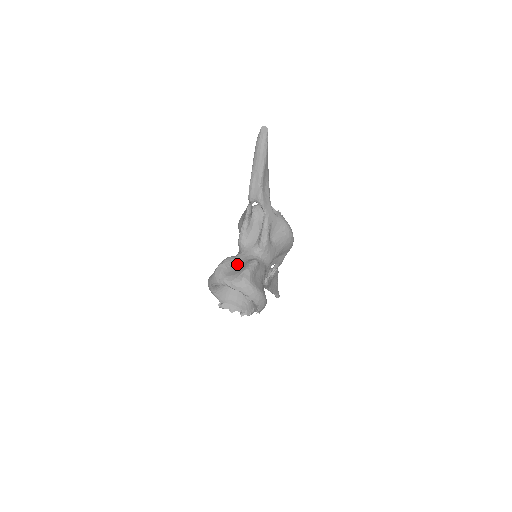
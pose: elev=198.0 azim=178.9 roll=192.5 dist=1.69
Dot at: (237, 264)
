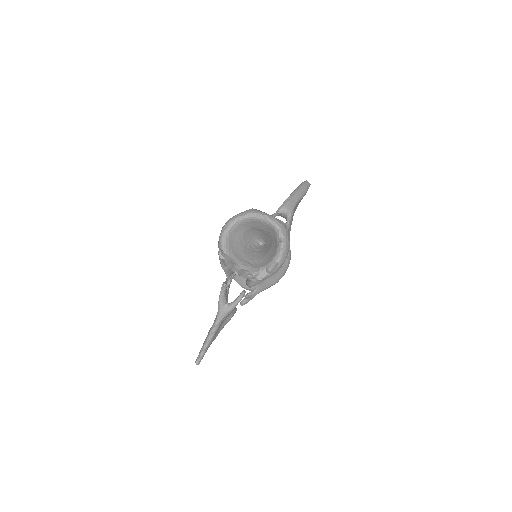
Dot at: occluded
